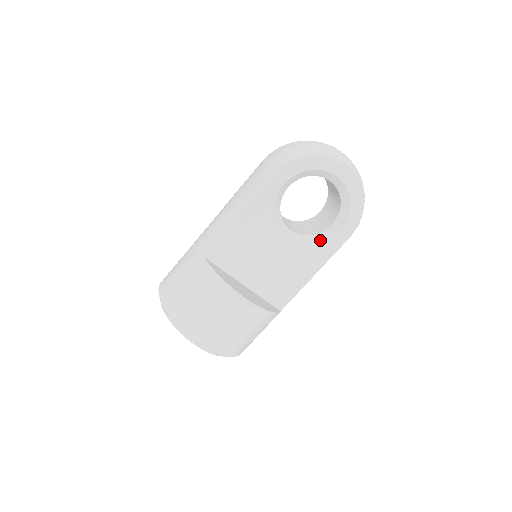
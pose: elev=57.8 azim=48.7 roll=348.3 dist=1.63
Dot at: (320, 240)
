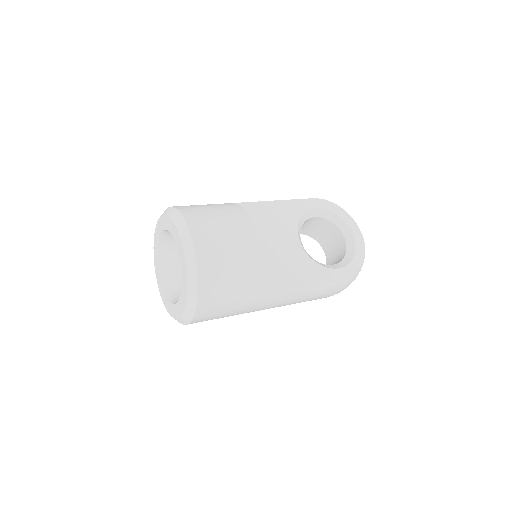
Dot at: (321, 264)
